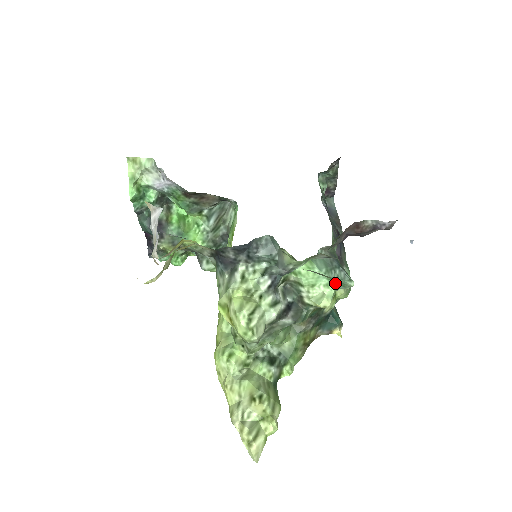
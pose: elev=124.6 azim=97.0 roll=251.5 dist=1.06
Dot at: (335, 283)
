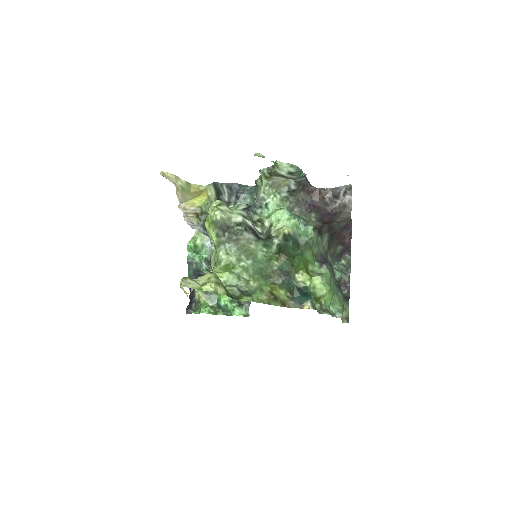
Dot at: (295, 217)
